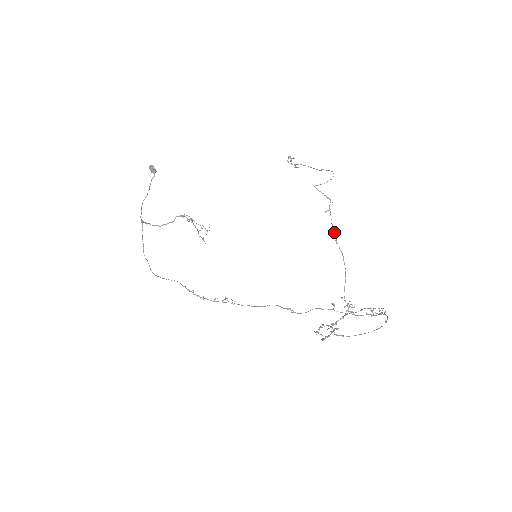
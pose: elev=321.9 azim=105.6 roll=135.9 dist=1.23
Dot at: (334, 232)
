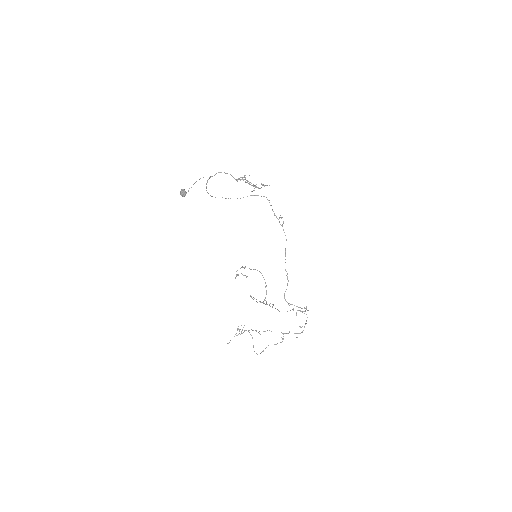
Dot at: occluded
